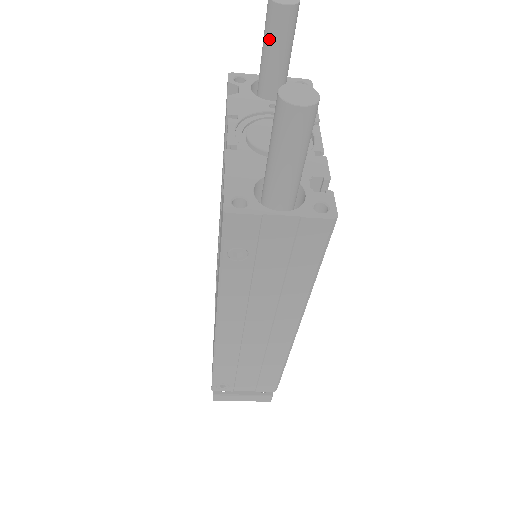
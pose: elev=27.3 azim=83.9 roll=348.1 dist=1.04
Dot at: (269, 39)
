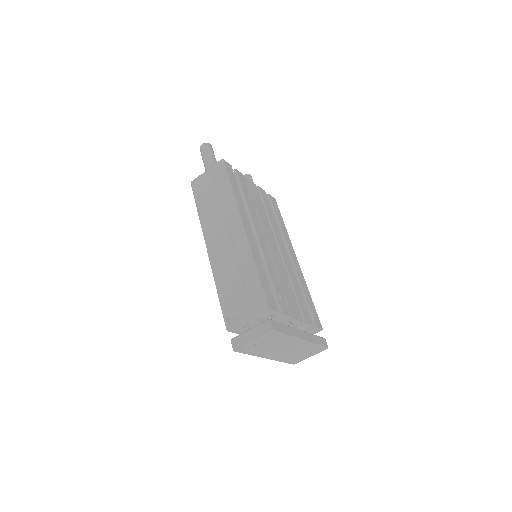
Dot at: occluded
